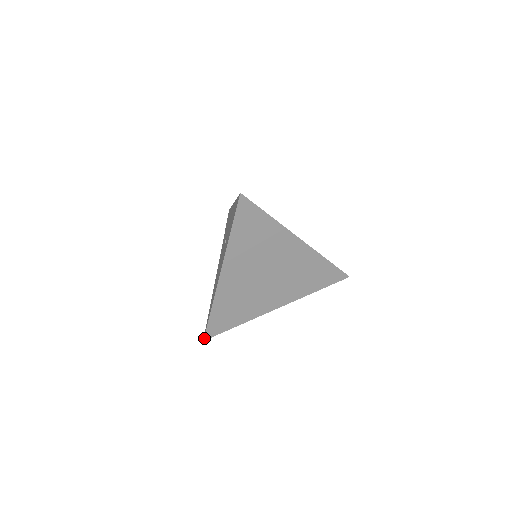
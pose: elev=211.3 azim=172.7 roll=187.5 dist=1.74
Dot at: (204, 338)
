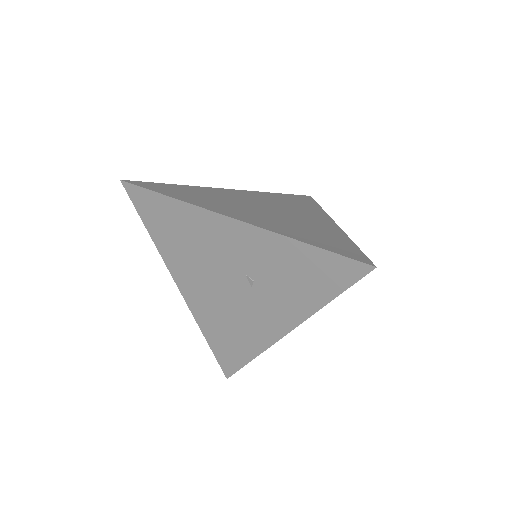
Dot at: occluded
